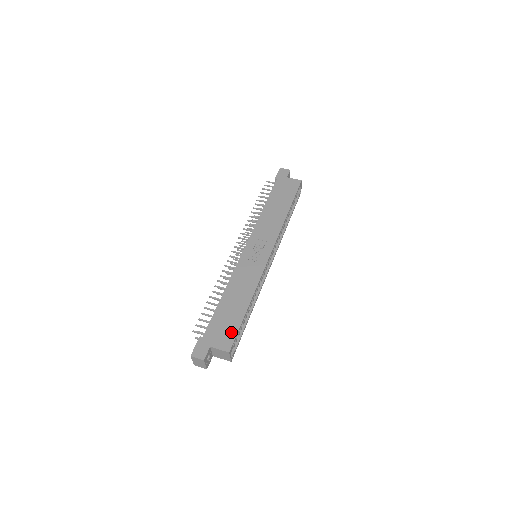
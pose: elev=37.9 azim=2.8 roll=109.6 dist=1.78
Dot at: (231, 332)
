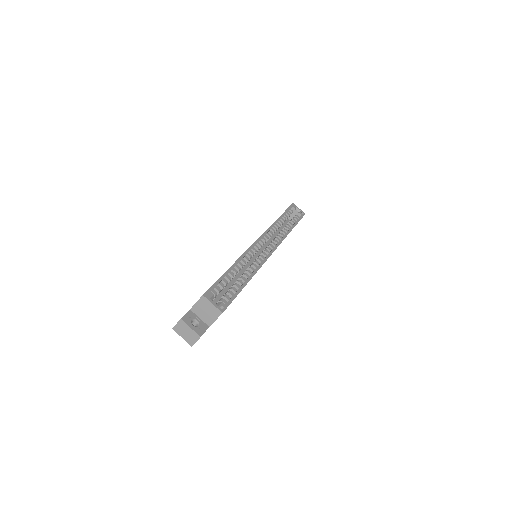
Dot at: occluded
